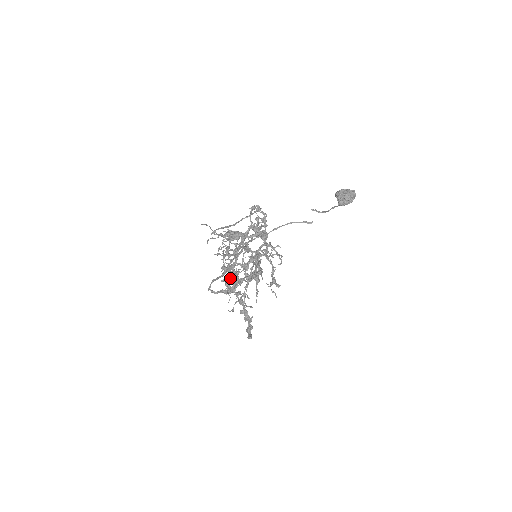
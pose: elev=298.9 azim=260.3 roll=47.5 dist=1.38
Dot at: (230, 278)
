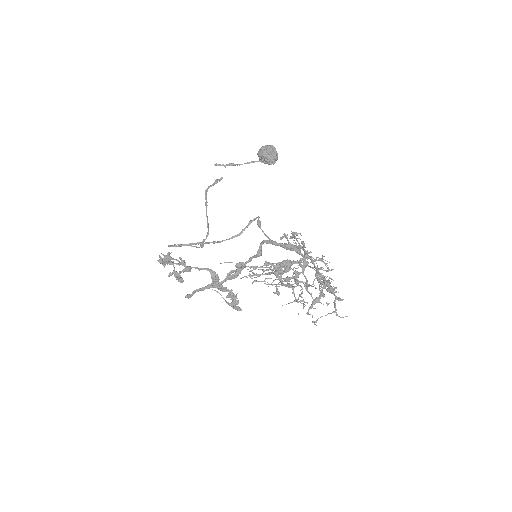
Dot at: occluded
